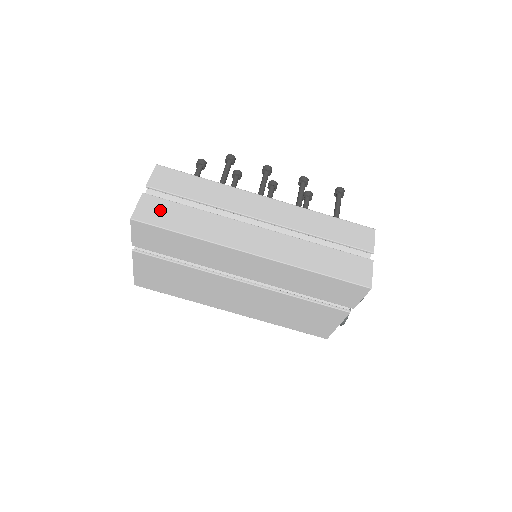
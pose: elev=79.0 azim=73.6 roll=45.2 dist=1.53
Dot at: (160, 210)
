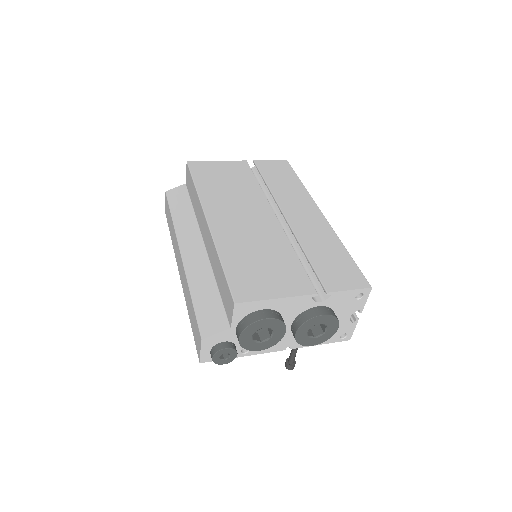
Dot at: occluded
